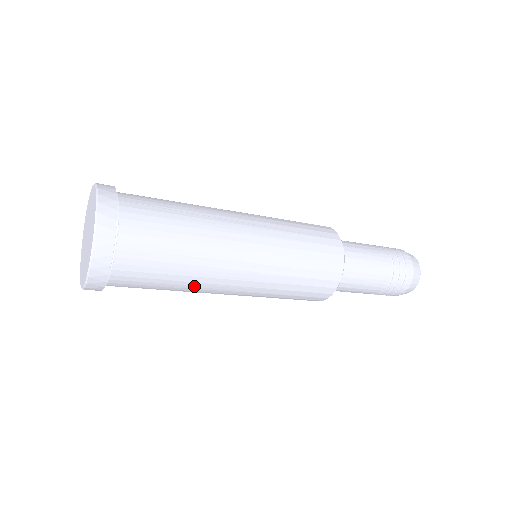
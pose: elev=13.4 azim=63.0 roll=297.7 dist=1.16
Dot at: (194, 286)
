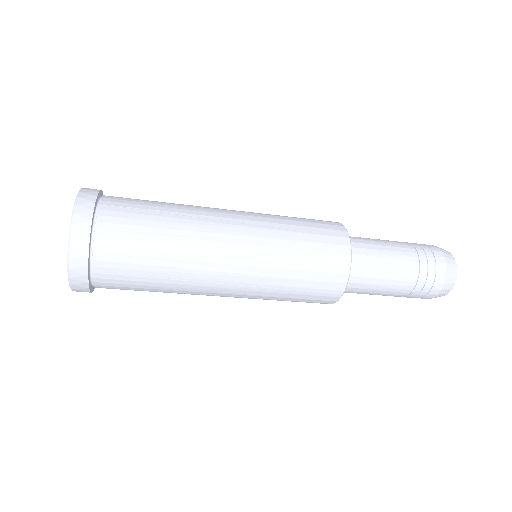
Dot at: (186, 246)
